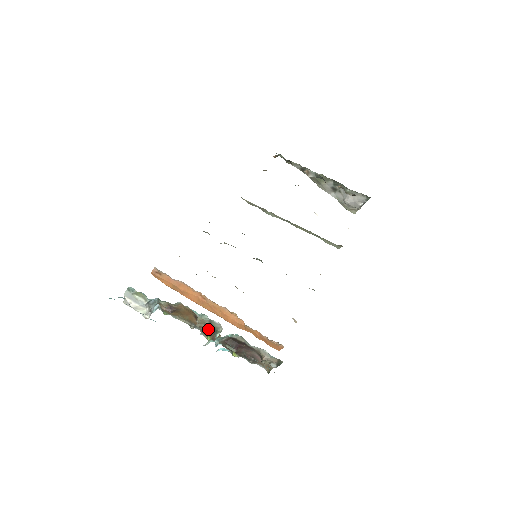
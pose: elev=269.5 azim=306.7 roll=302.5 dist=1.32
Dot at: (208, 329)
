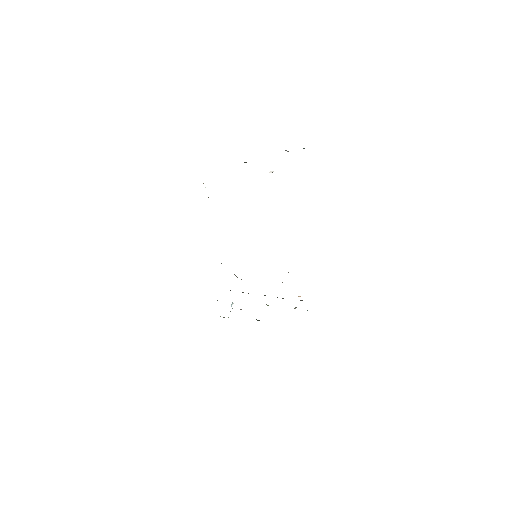
Dot at: occluded
